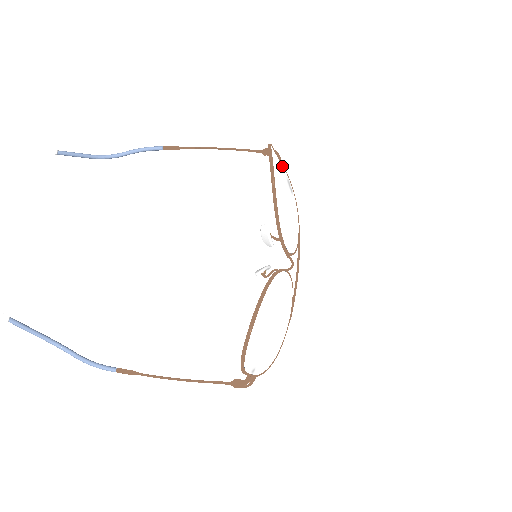
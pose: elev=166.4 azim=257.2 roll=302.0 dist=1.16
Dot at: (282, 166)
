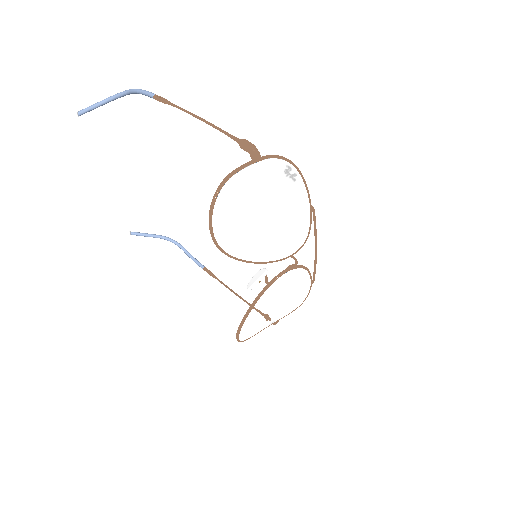
Dot at: (269, 160)
